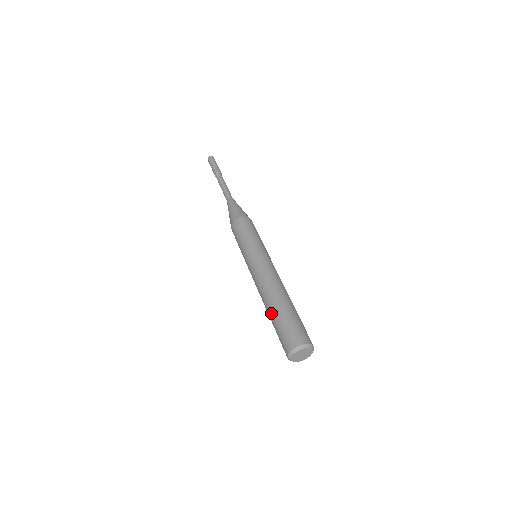
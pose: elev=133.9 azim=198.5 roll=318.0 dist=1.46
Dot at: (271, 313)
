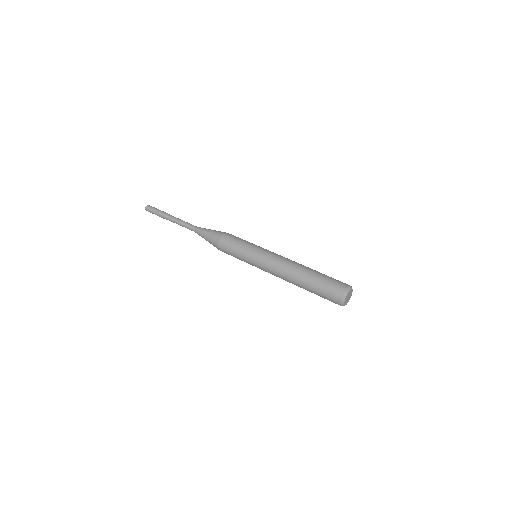
Dot at: (309, 276)
